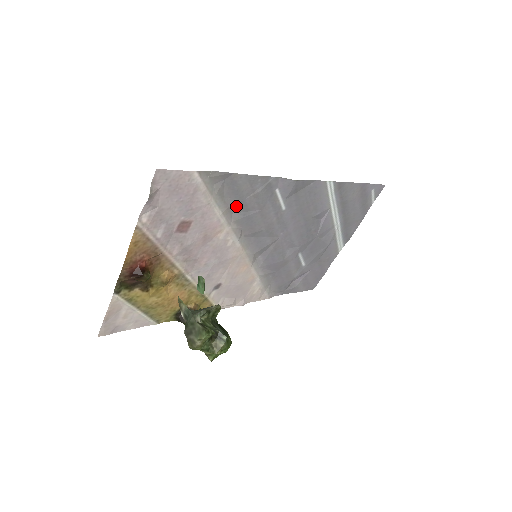
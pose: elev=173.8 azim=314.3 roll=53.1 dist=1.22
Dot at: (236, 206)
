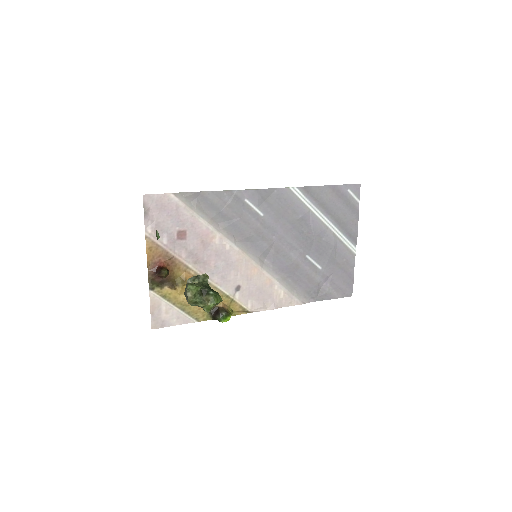
Dot at: (218, 217)
